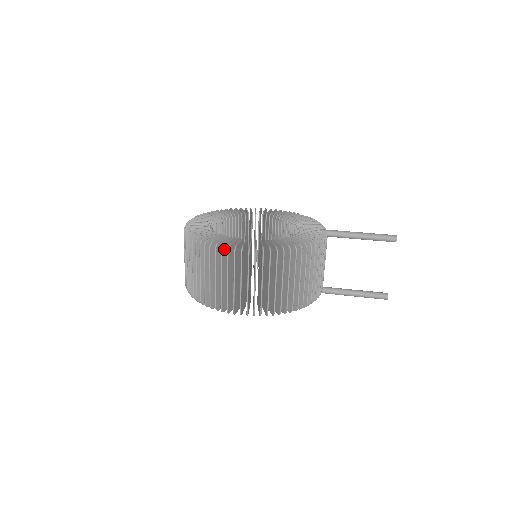
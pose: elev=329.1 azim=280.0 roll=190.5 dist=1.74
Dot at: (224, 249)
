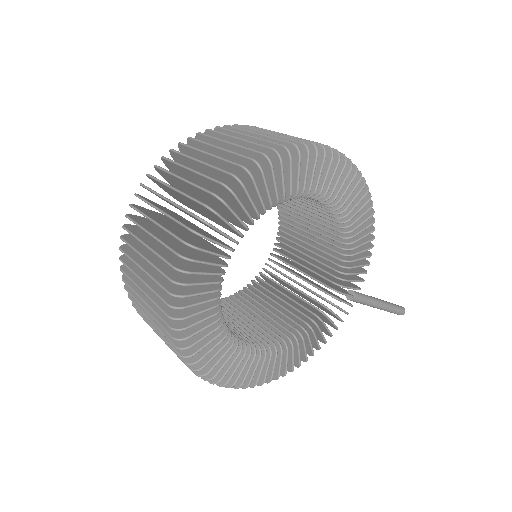
Dot at: occluded
